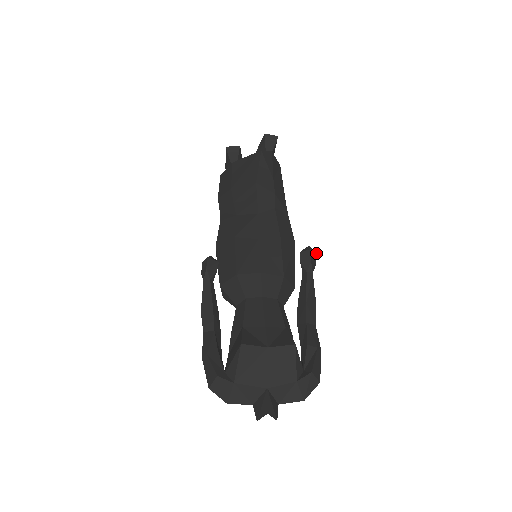
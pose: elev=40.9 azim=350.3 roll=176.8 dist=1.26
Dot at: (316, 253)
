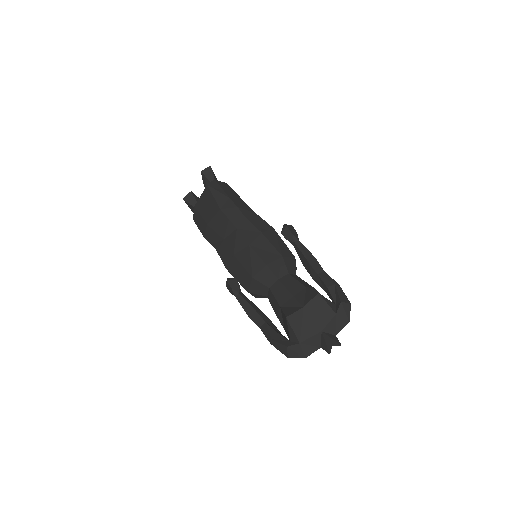
Dot at: (292, 226)
